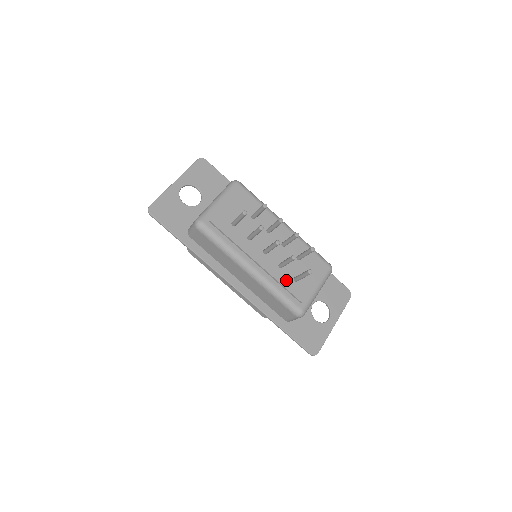
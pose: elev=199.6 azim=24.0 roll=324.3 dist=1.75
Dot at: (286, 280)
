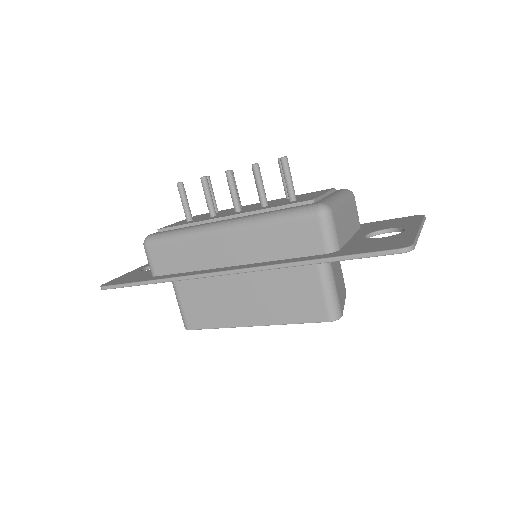
Dot at: (278, 205)
